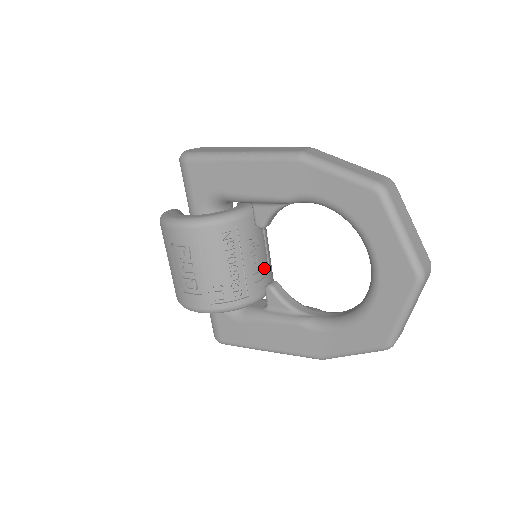
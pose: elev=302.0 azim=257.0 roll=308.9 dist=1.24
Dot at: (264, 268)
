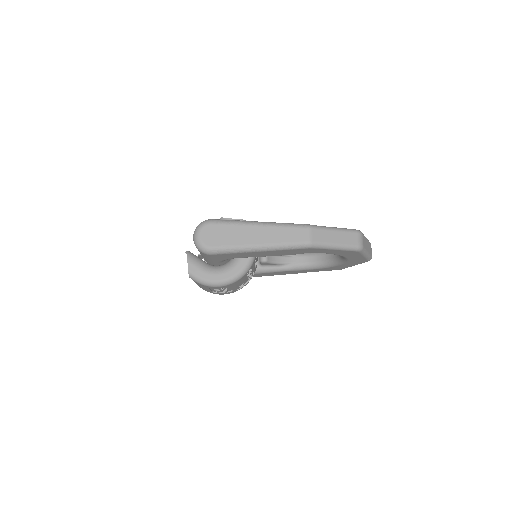
Dot at: occluded
